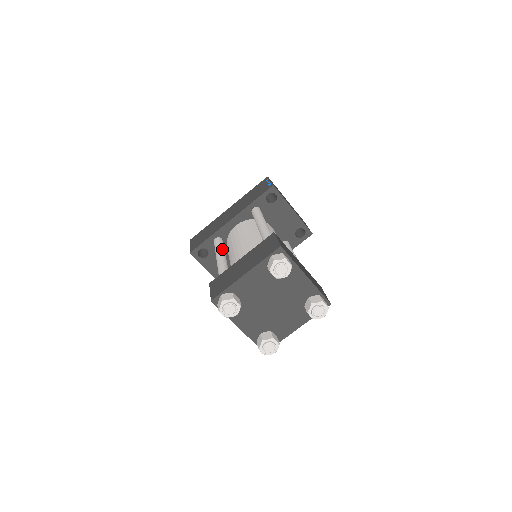
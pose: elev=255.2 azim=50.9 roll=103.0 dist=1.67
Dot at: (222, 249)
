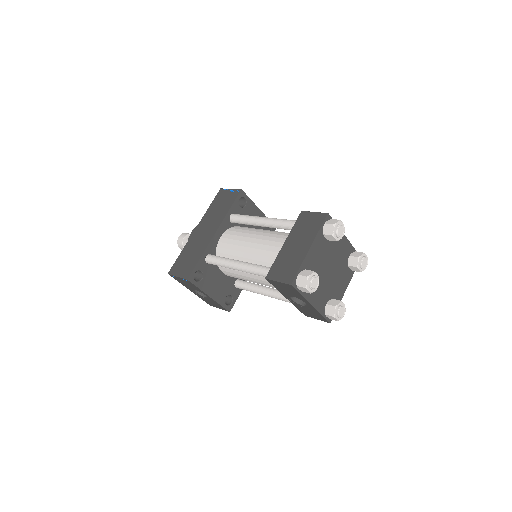
Dot at: occluded
